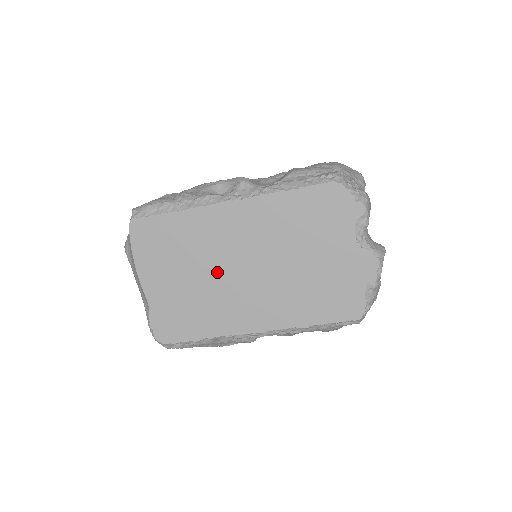
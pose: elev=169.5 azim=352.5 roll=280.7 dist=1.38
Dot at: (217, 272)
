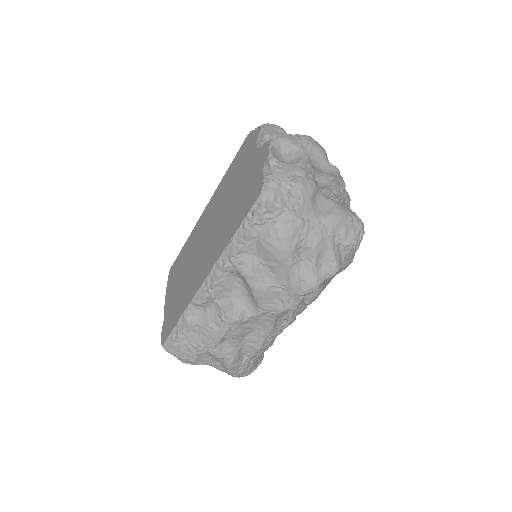
Dot at: (194, 257)
